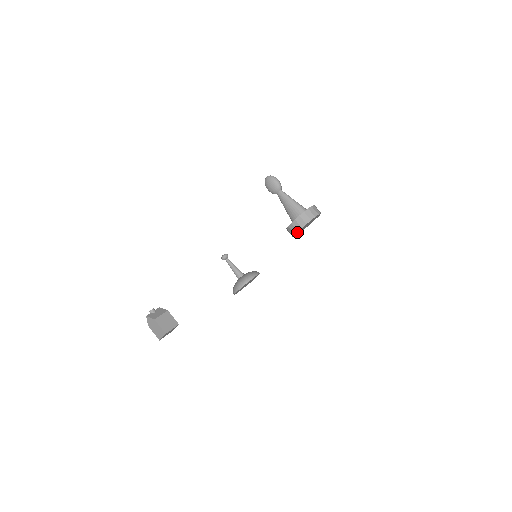
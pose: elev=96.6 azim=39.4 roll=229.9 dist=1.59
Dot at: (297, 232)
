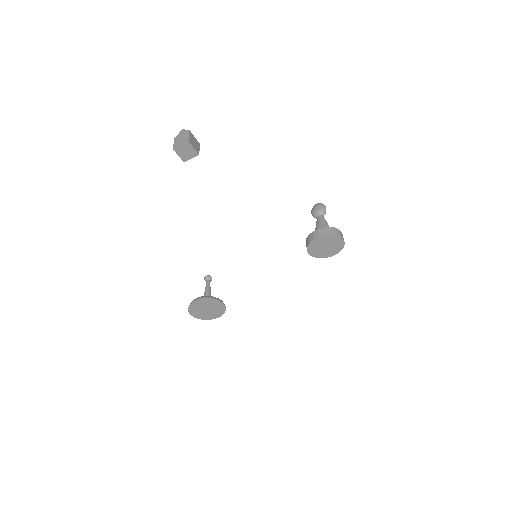
Dot at: (317, 238)
